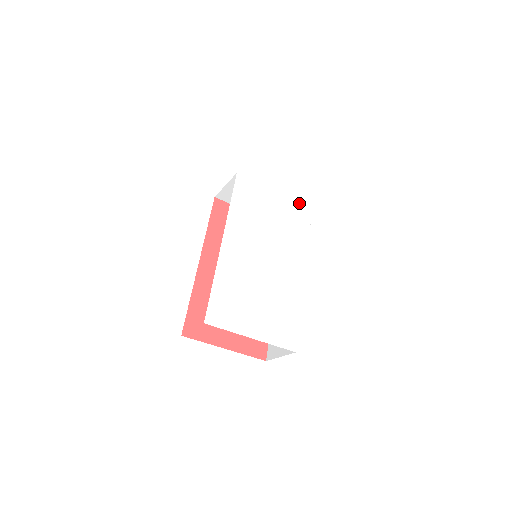
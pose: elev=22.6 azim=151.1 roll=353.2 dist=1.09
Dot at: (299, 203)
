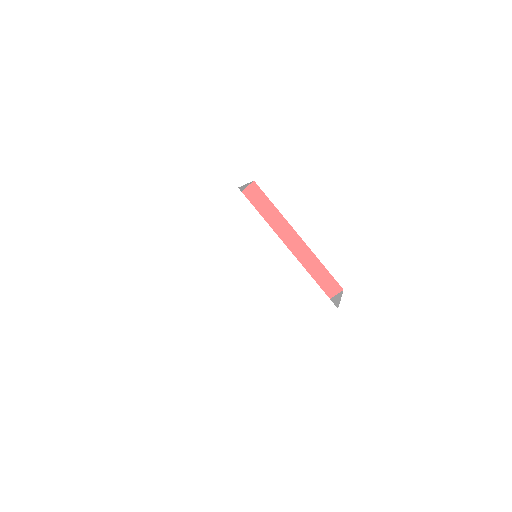
Dot at: (227, 199)
